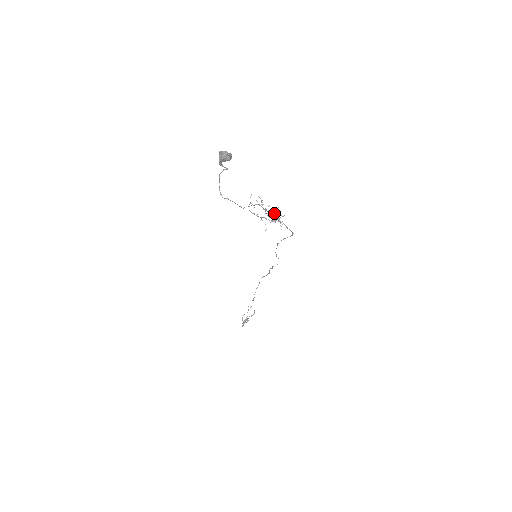
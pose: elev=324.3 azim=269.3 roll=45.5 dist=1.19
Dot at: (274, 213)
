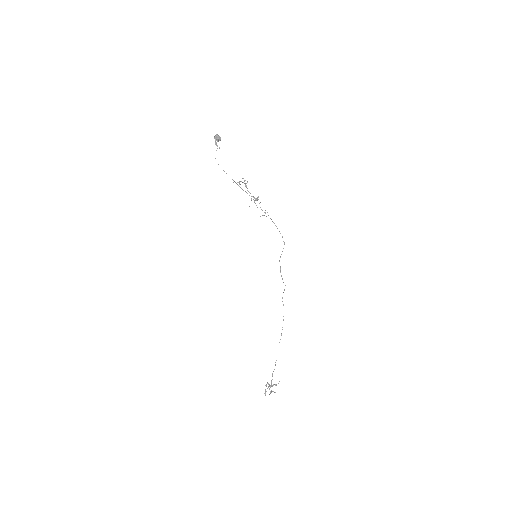
Dot at: occluded
